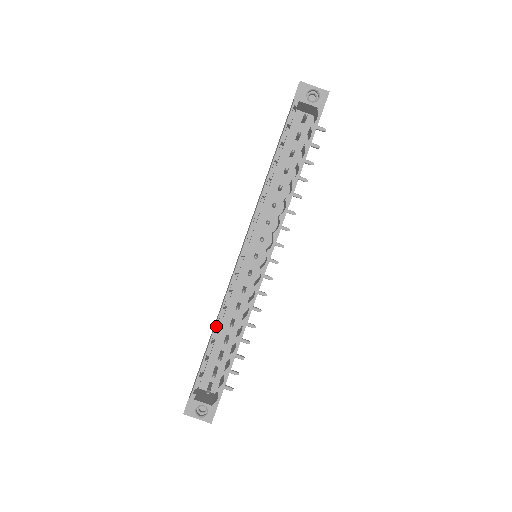
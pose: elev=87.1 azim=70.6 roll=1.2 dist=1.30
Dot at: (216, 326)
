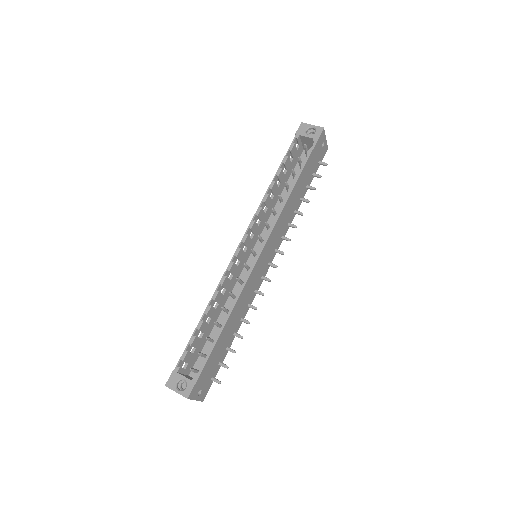
Dot at: (208, 305)
